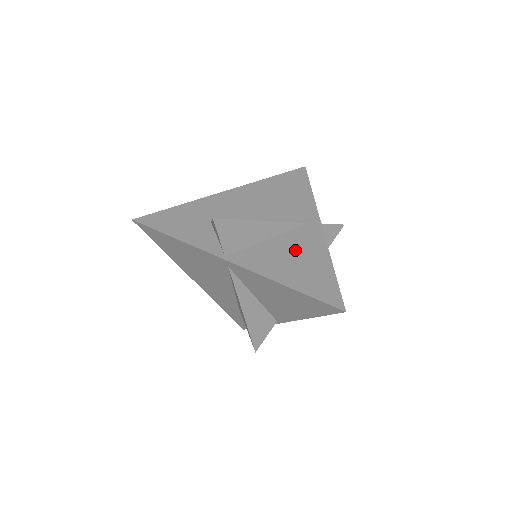
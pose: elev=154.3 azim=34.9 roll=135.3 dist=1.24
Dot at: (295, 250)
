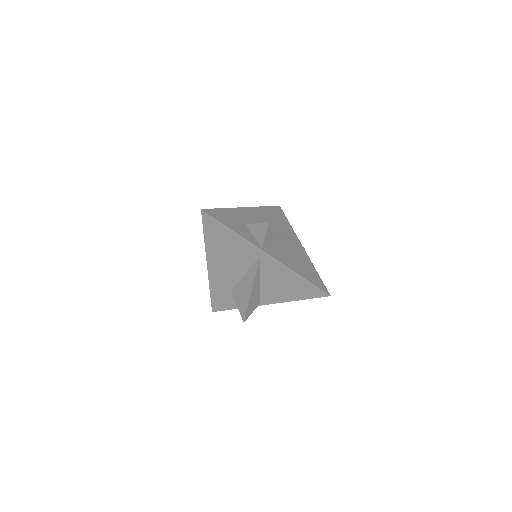
Dot at: (295, 255)
